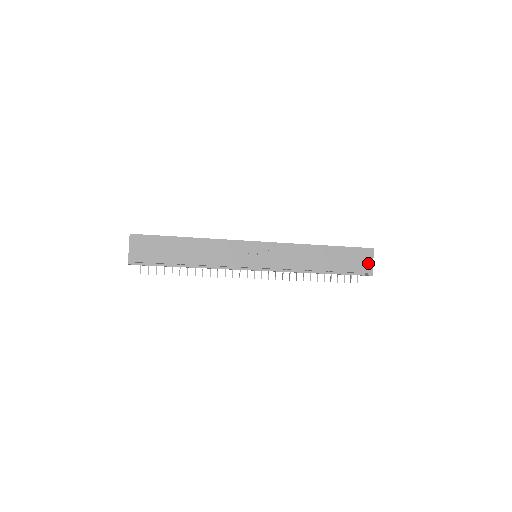
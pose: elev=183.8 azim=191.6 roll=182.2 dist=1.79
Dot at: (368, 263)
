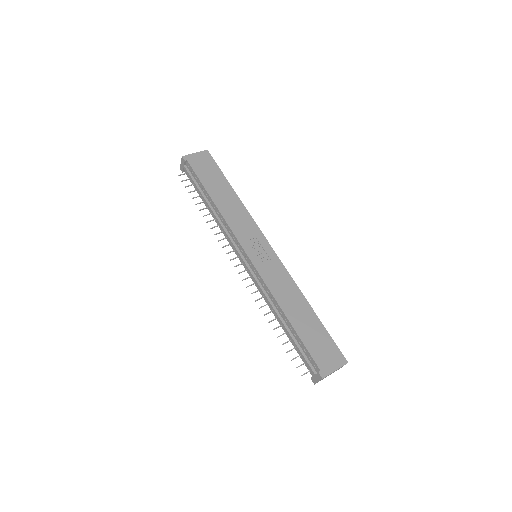
Dot at: (330, 365)
